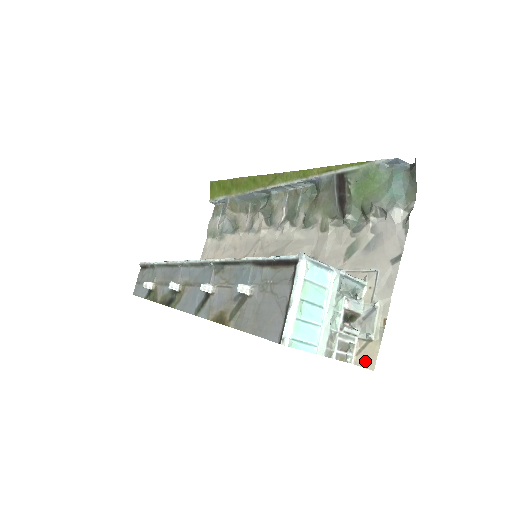
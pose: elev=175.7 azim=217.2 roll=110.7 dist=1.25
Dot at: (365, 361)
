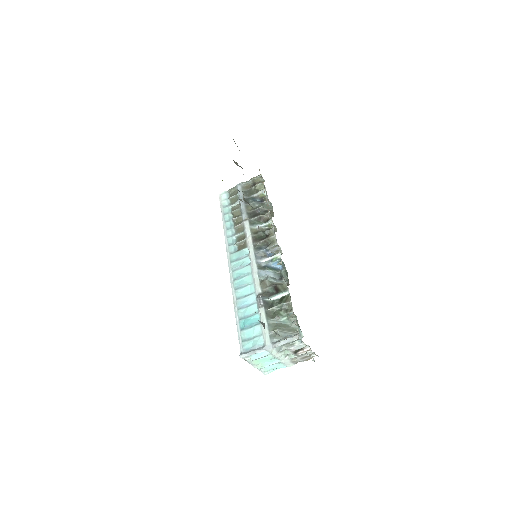
Dot at: occluded
